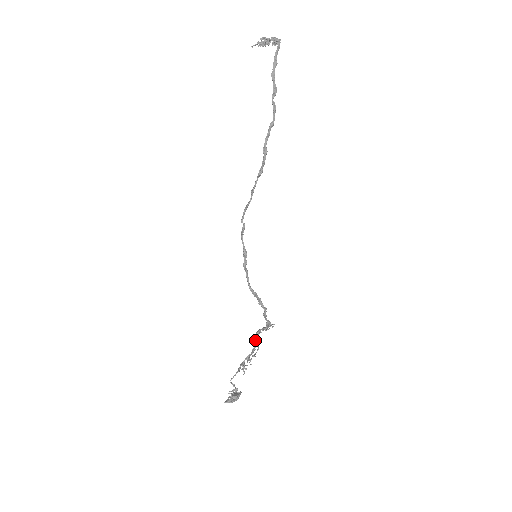
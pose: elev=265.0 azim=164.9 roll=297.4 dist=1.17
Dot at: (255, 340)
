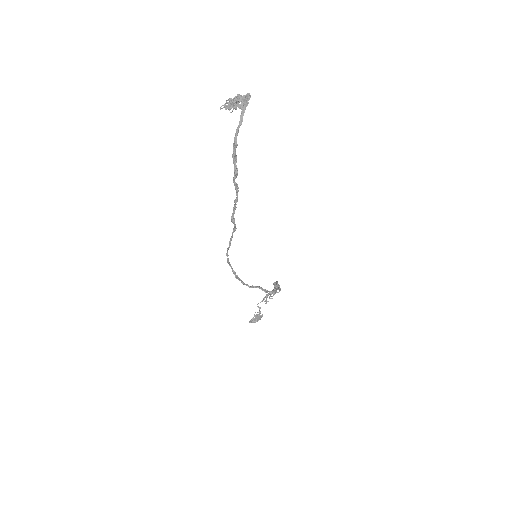
Dot at: occluded
